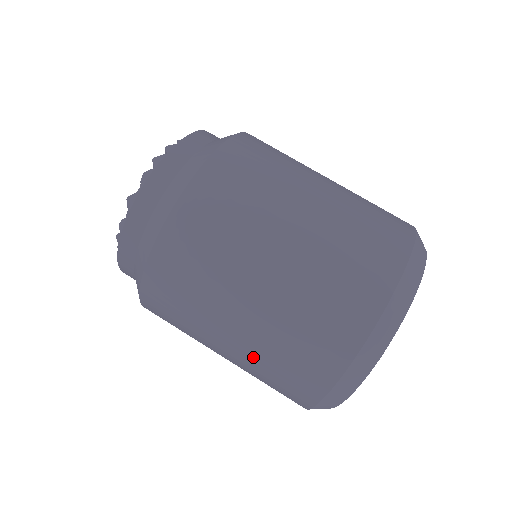
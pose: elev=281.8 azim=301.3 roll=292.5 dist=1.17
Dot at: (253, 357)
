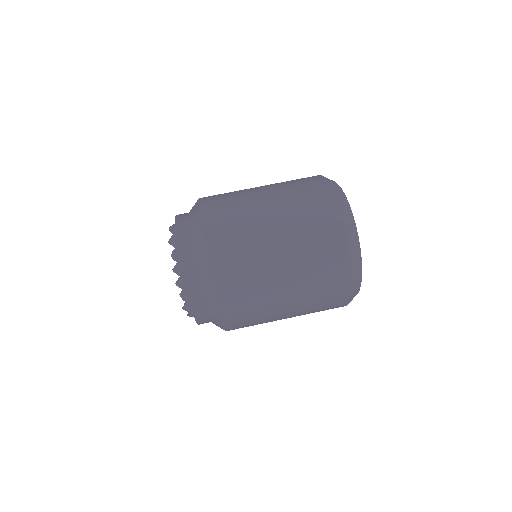
Dot at: occluded
